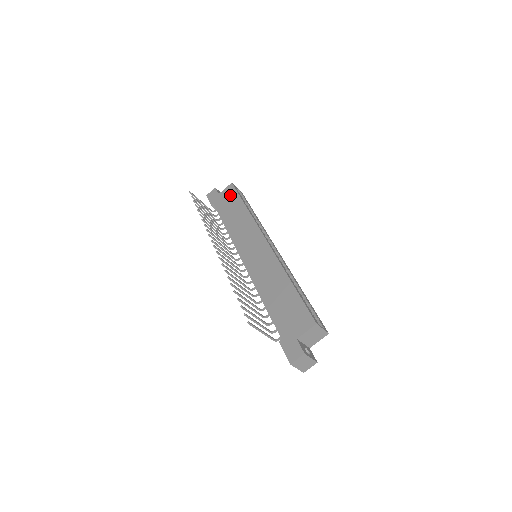
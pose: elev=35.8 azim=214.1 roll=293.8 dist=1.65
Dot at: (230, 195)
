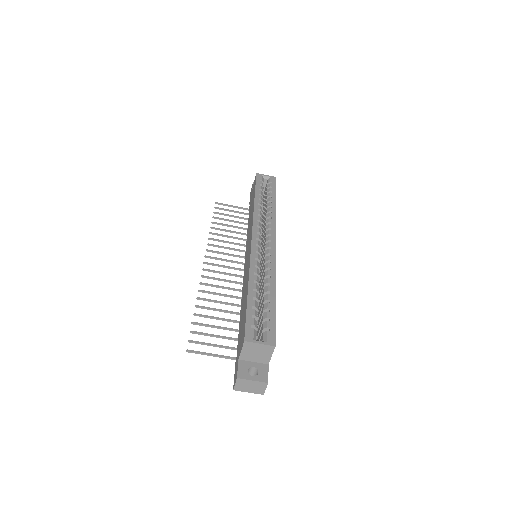
Dot at: (253, 189)
